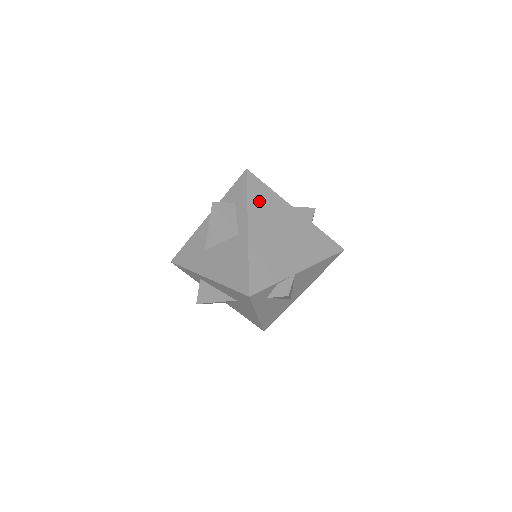
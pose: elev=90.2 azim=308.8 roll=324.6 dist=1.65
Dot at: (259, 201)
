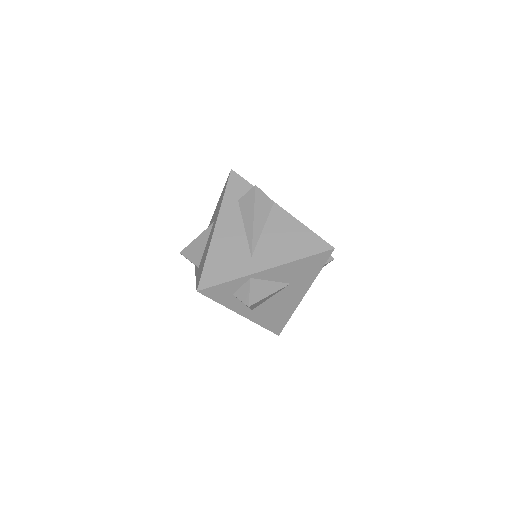
Dot at: occluded
